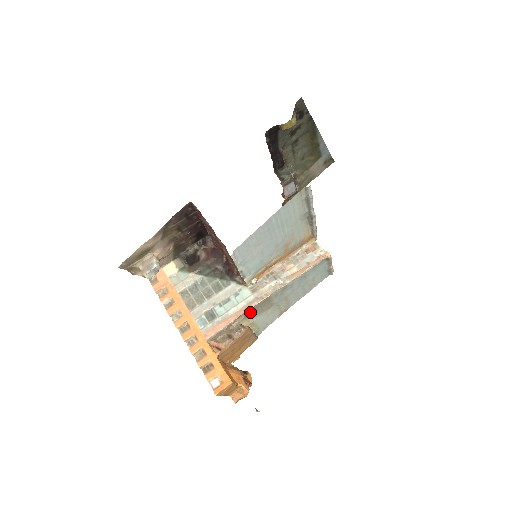
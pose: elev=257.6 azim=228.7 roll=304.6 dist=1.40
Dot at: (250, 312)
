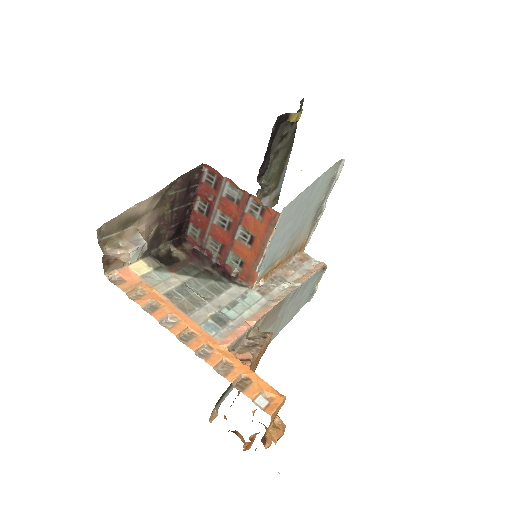
Dot at: (266, 317)
